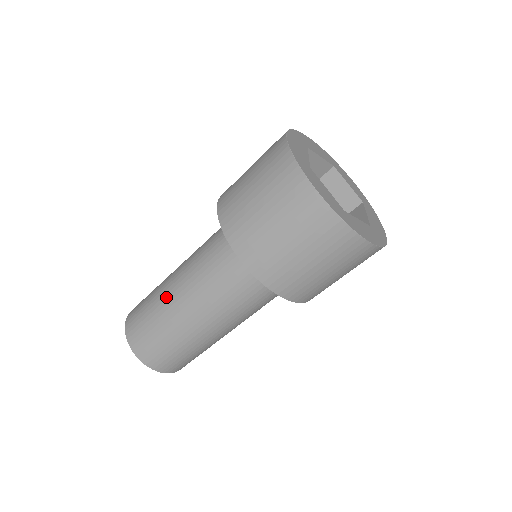
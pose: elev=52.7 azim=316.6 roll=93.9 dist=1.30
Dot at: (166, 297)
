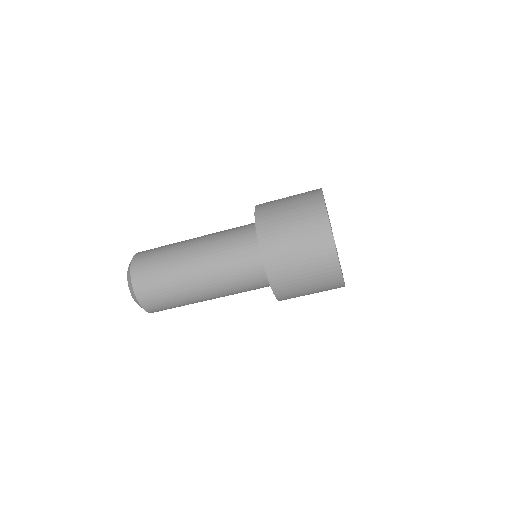
Dot at: (182, 260)
